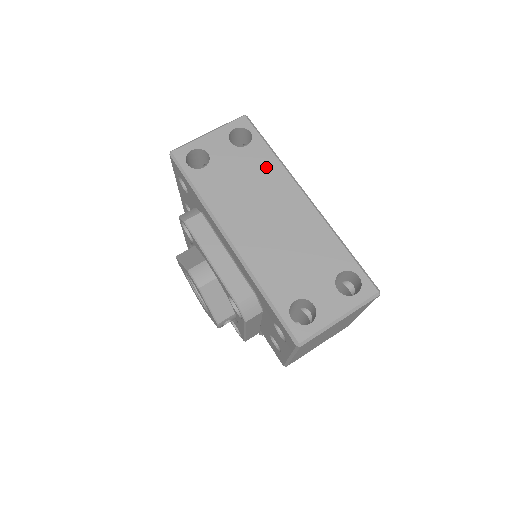
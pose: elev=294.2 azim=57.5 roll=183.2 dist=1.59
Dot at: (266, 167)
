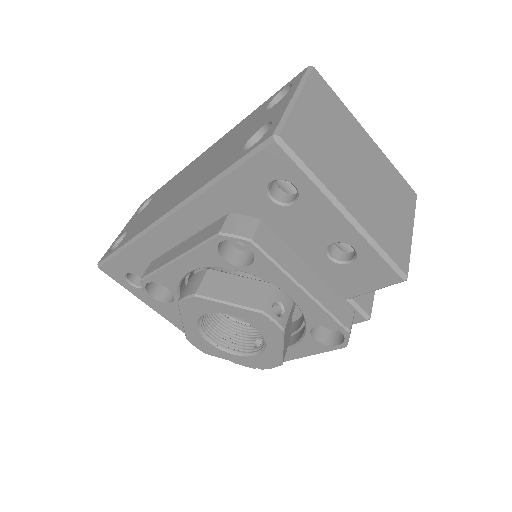
Dot at: (170, 184)
